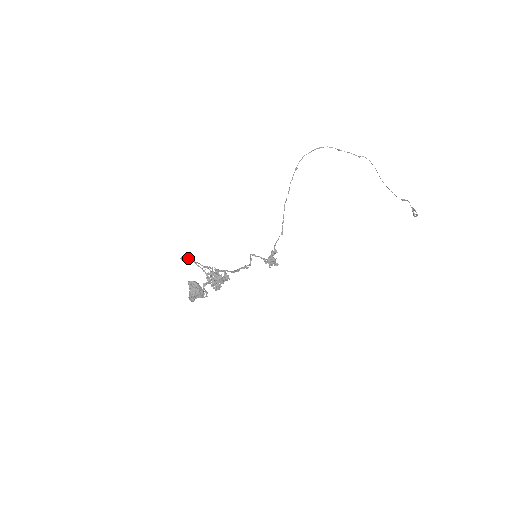
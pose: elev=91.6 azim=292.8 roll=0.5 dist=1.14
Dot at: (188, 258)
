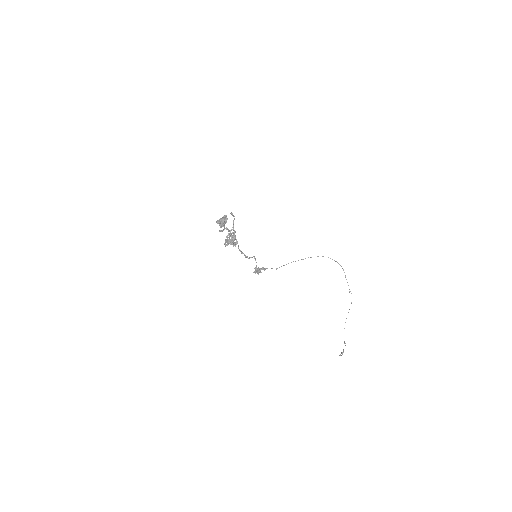
Dot at: occluded
